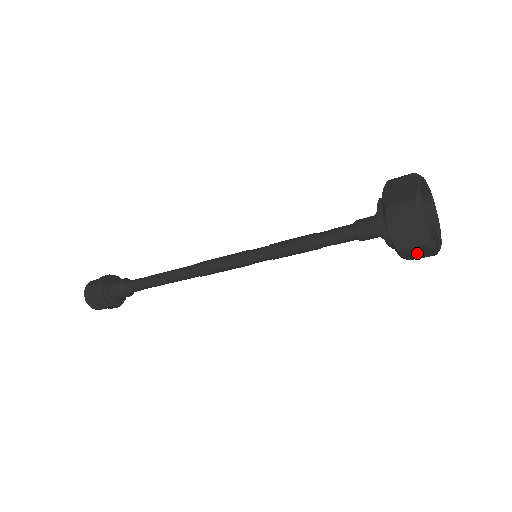
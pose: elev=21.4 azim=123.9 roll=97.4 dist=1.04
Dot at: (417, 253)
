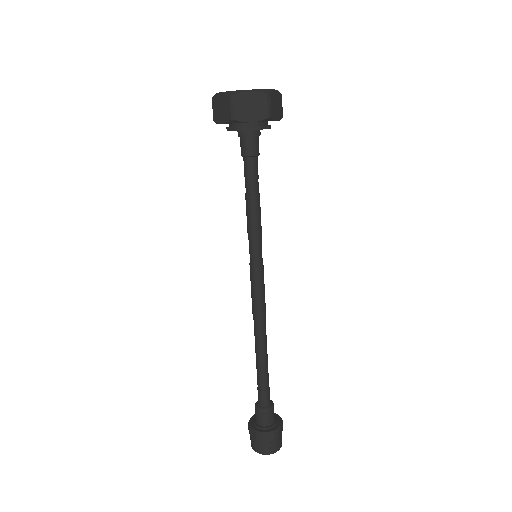
Dot at: (247, 107)
